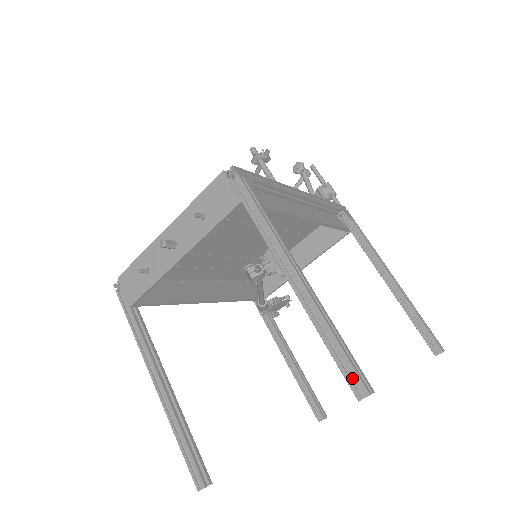
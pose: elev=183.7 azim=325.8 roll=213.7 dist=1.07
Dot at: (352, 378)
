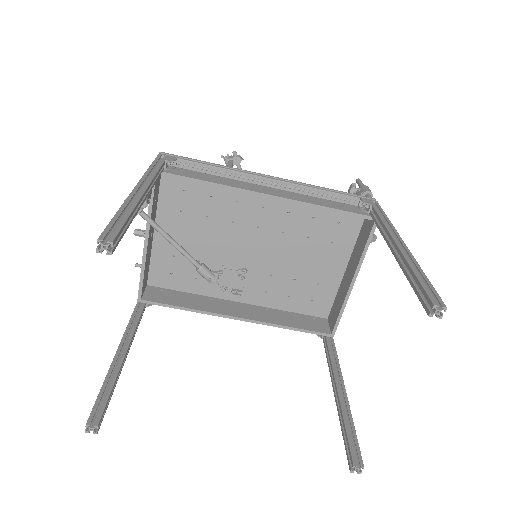
Dot at: (108, 238)
